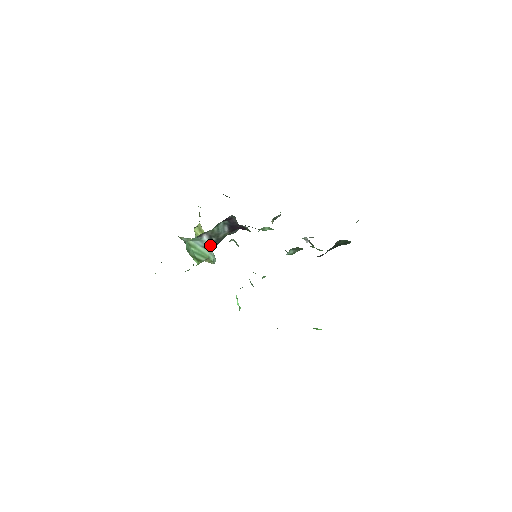
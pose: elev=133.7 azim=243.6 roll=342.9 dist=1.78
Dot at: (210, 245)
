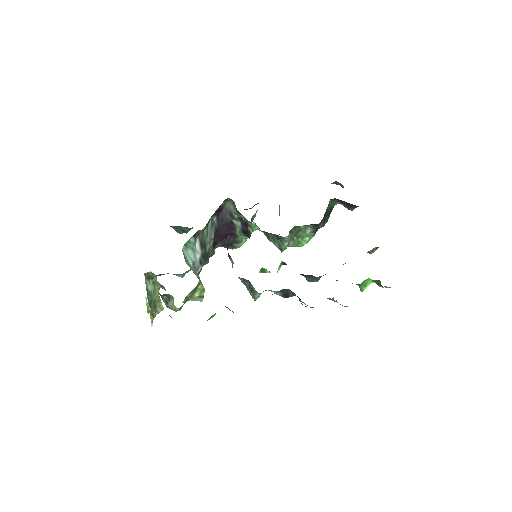
Dot at: (199, 263)
